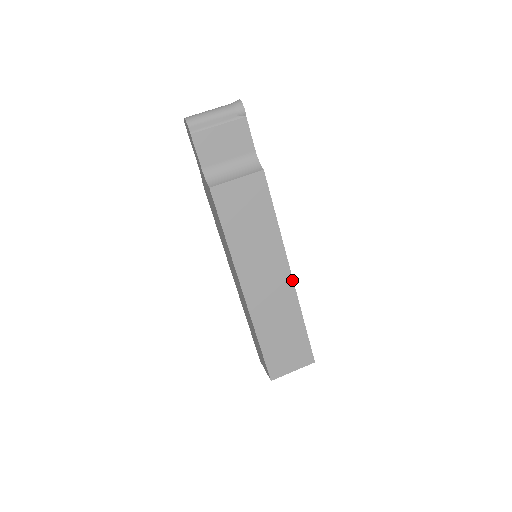
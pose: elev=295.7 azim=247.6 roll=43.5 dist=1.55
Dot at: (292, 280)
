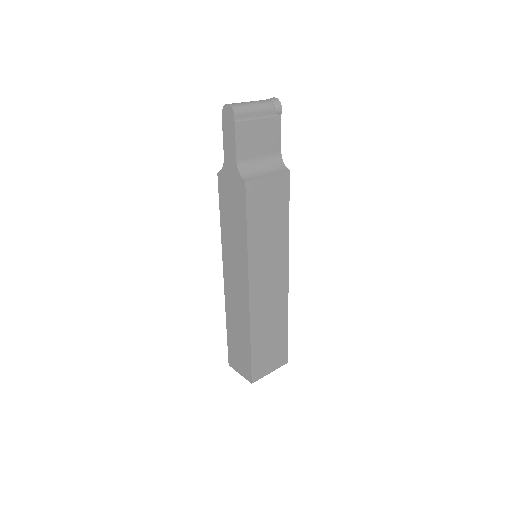
Dot at: (288, 282)
